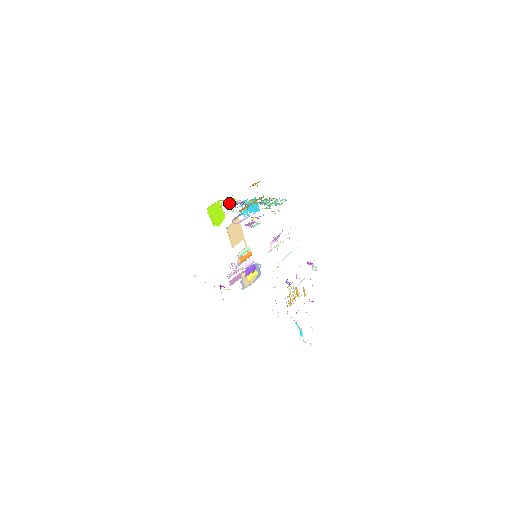
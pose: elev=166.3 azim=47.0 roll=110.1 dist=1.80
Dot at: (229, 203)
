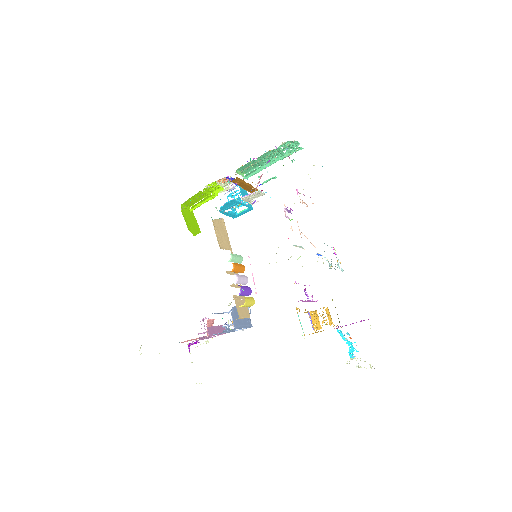
Dot at: (217, 182)
